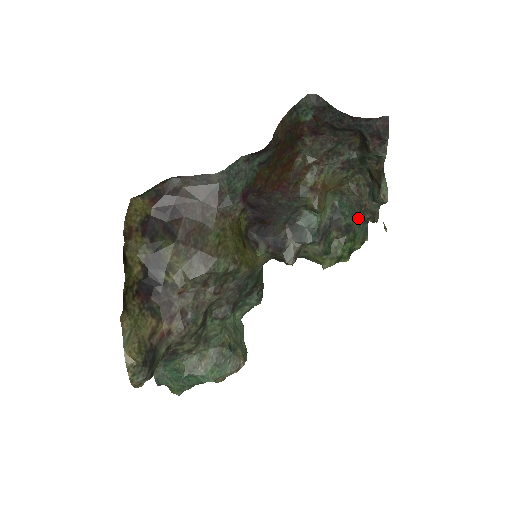
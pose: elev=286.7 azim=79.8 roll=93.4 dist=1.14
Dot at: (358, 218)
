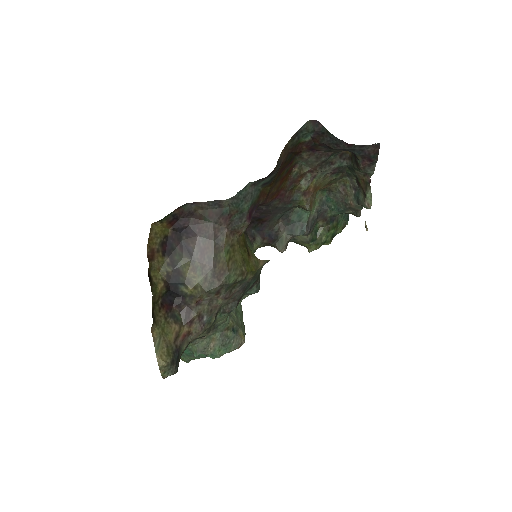
Dot at: (342, 212)
